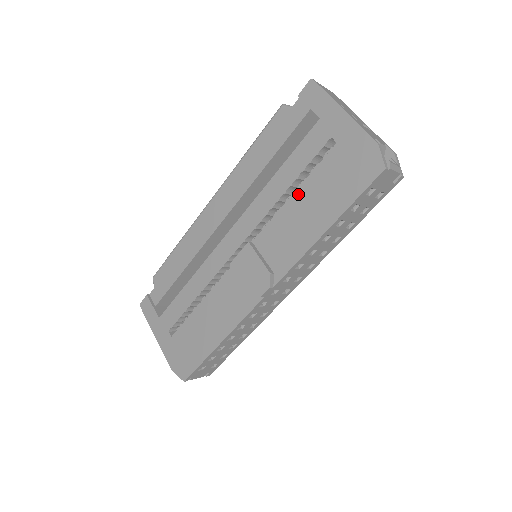
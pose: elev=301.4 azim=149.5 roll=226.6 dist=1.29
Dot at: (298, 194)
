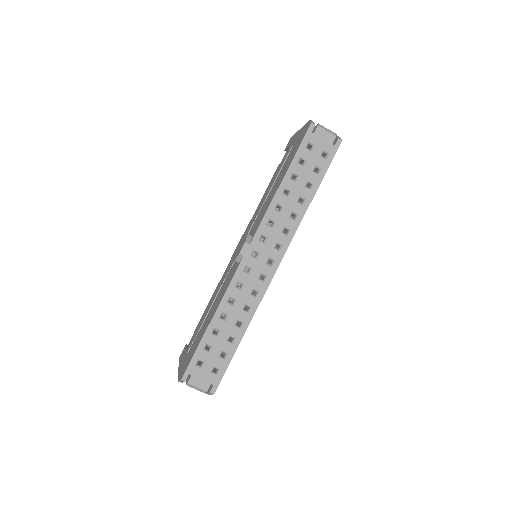
Dot at: occluded
